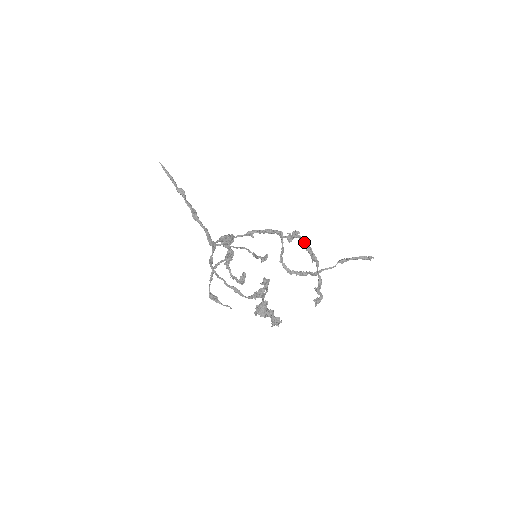
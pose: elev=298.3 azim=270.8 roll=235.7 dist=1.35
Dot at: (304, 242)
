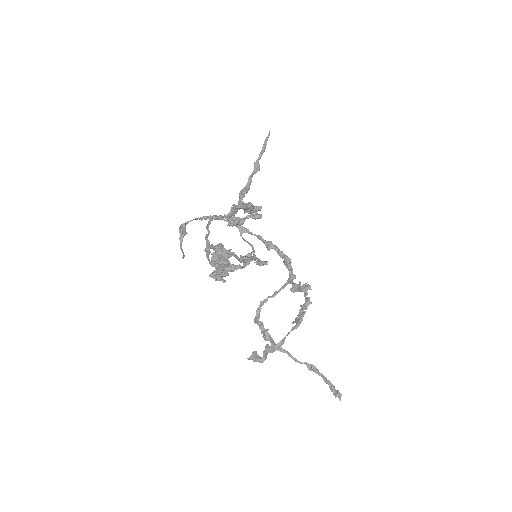
Dot at: (307, 298)
